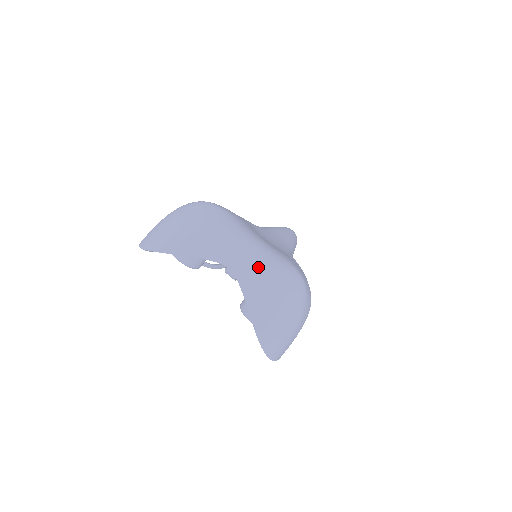
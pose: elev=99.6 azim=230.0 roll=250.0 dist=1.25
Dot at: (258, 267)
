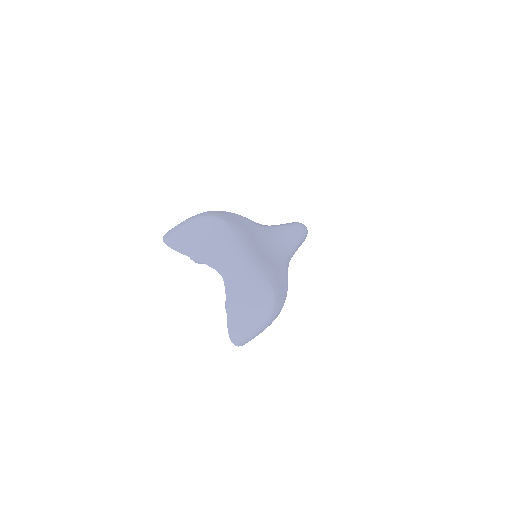
Dot at: (242, 281)
